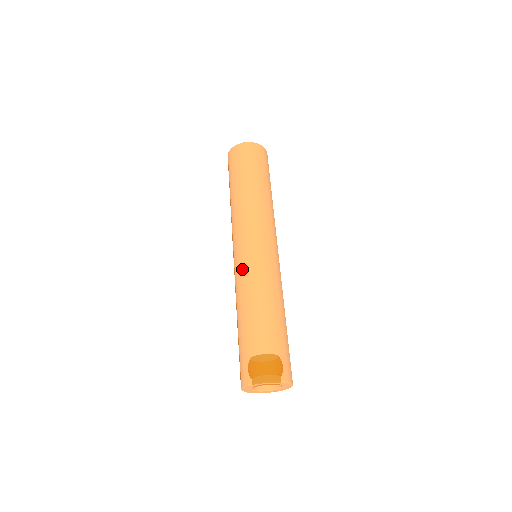
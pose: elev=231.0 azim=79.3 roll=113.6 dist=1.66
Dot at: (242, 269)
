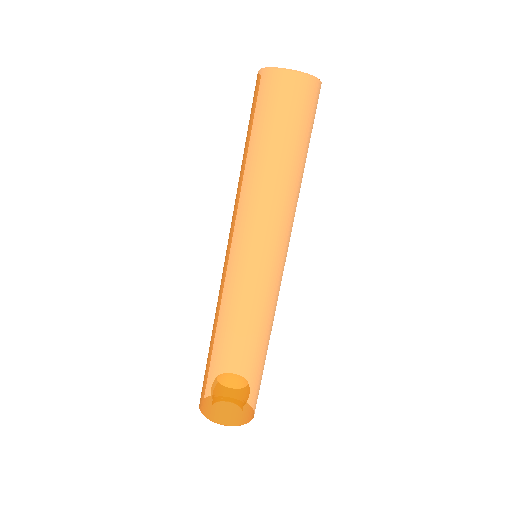
Dot at: (250, 292)
